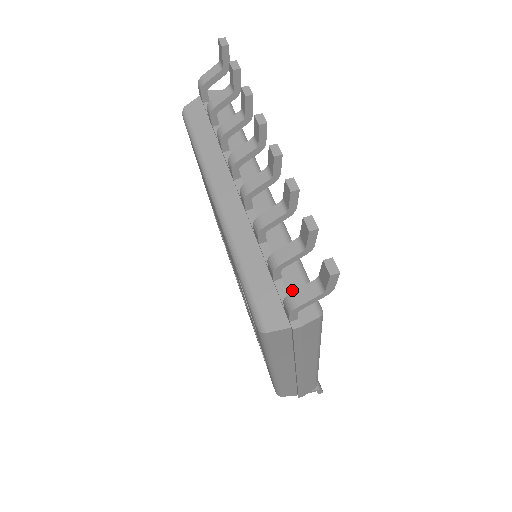
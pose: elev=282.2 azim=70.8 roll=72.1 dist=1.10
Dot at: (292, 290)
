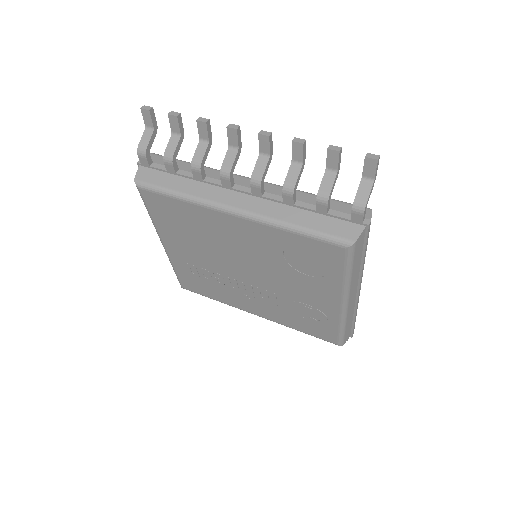
Dot at: (342, 210)
